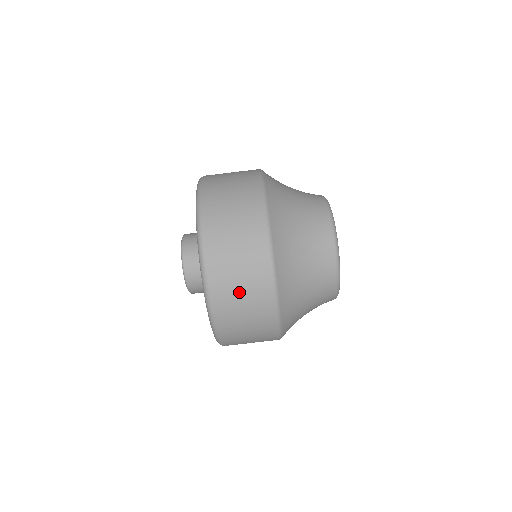
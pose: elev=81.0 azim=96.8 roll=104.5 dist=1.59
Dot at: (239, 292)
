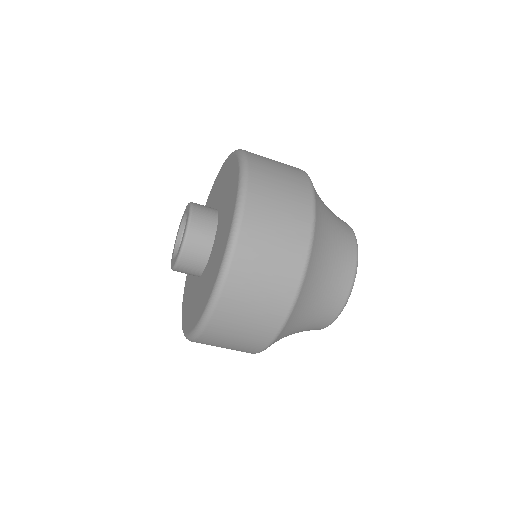
Dot at: (251, 307)
